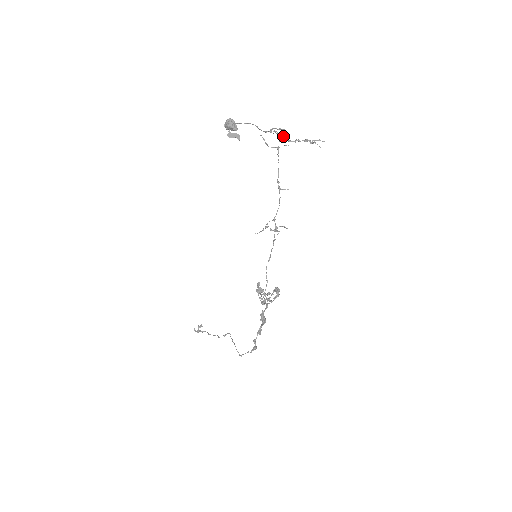
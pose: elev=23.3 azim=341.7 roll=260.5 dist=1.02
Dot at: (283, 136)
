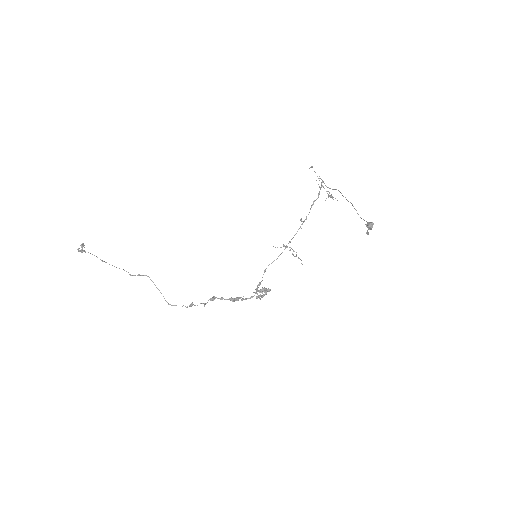
Dot at: occluded
